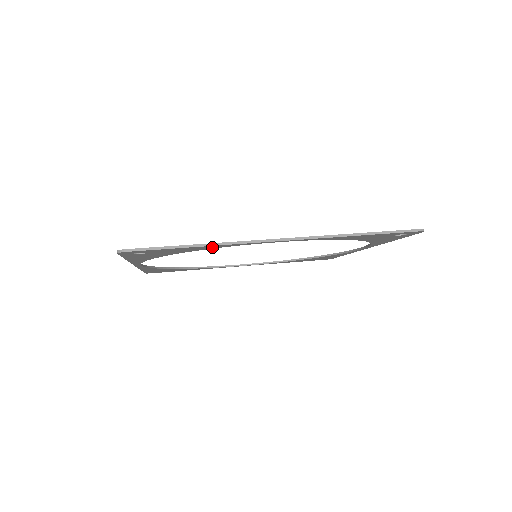
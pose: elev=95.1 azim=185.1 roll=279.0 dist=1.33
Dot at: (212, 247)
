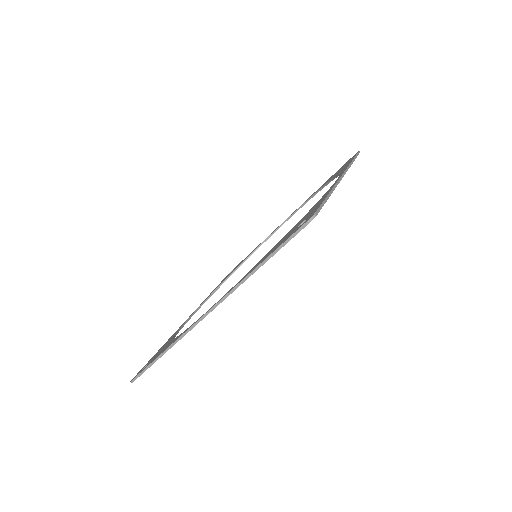
Dot at: occluded
